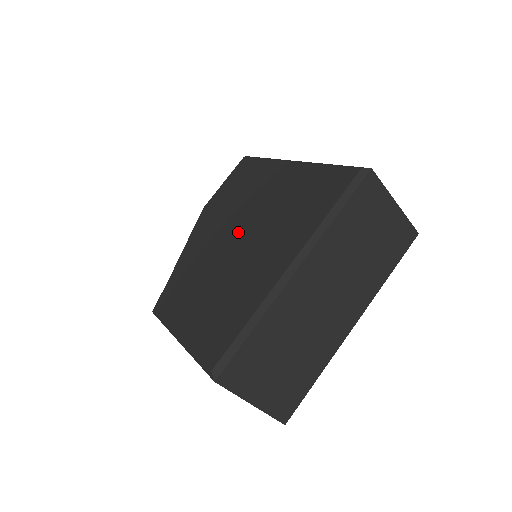
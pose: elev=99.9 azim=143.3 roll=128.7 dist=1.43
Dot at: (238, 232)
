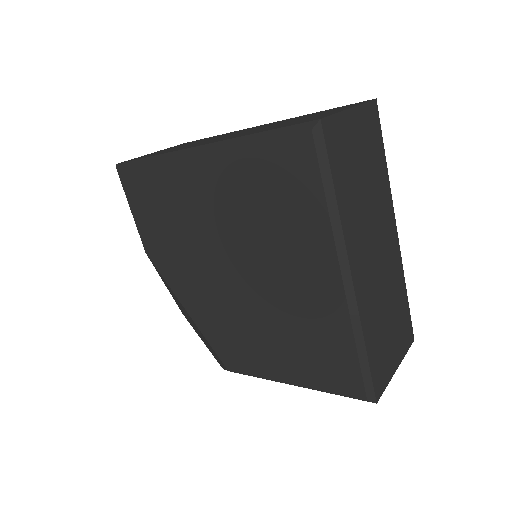
Dot at: (230, 265)
